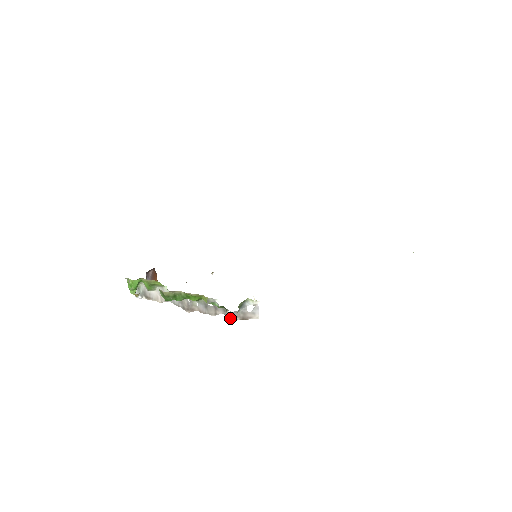
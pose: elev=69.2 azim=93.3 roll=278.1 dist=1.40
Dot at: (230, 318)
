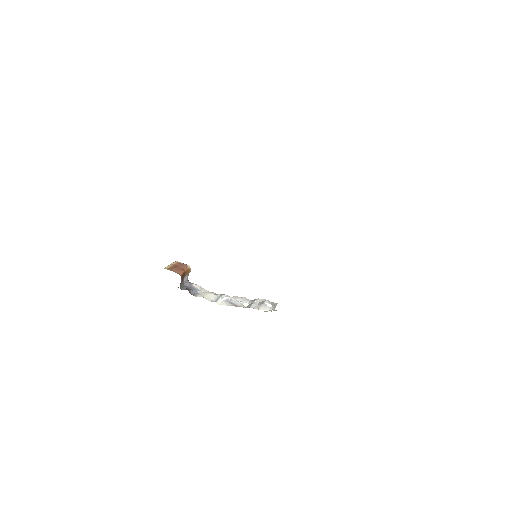
Dot at: (257, 300)
